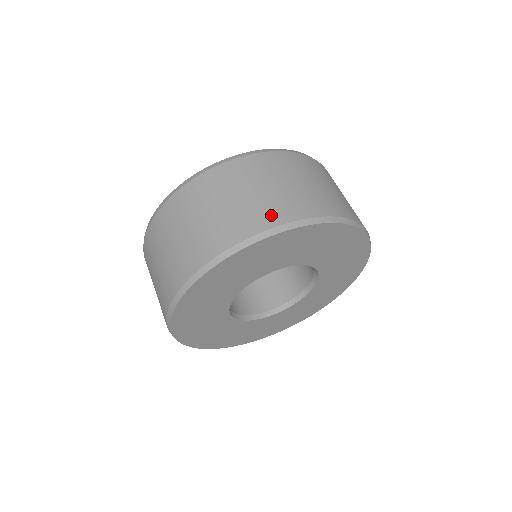
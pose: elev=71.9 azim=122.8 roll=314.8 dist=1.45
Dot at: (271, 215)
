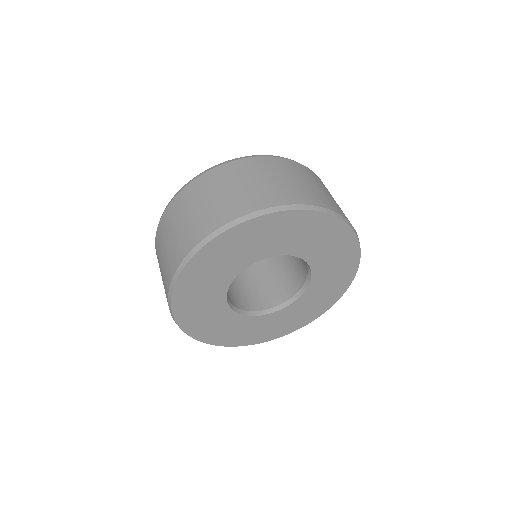
Dot at: (241, 207)
